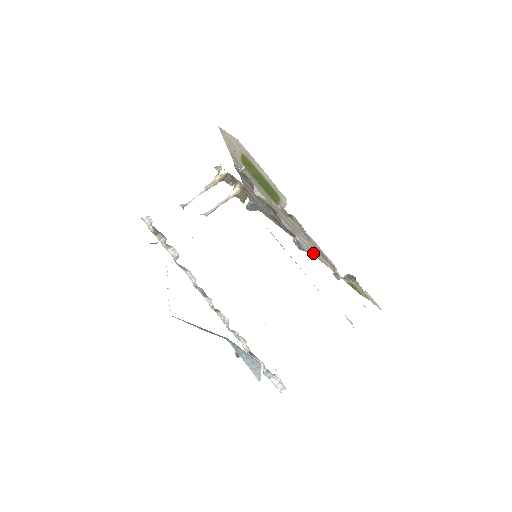
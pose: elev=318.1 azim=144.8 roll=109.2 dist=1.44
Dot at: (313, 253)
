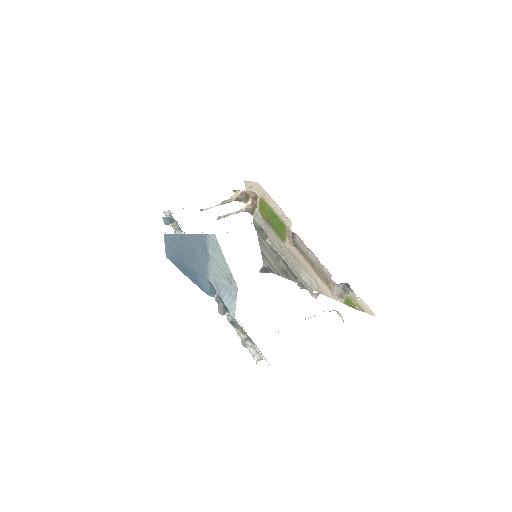
Dot at: (314, 287)
